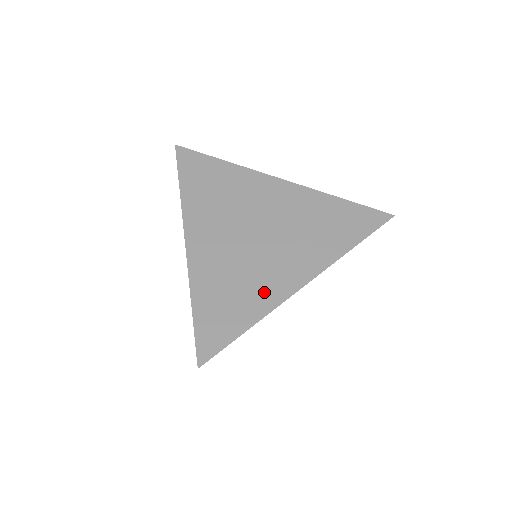
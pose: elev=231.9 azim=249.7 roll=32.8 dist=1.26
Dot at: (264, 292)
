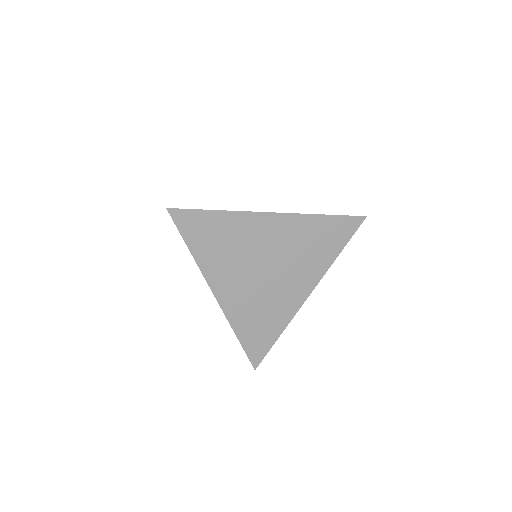
Dot at: (283, 311)
